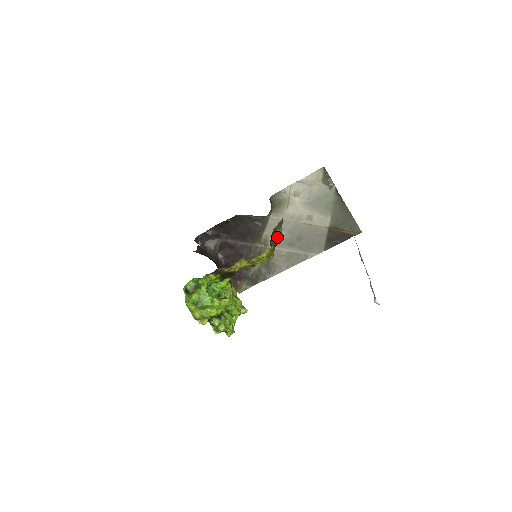
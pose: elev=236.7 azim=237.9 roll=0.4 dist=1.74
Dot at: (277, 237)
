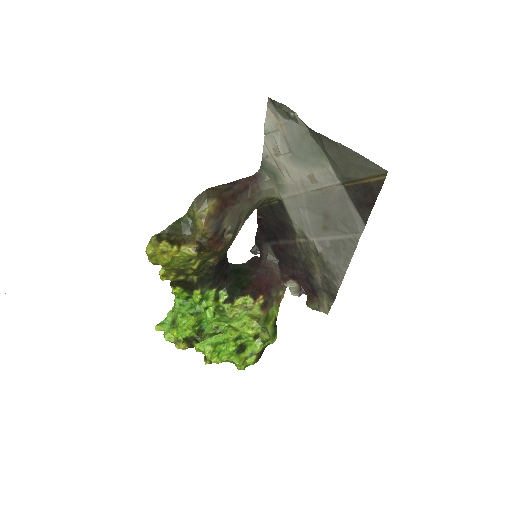
Dot at: (197, 224)
